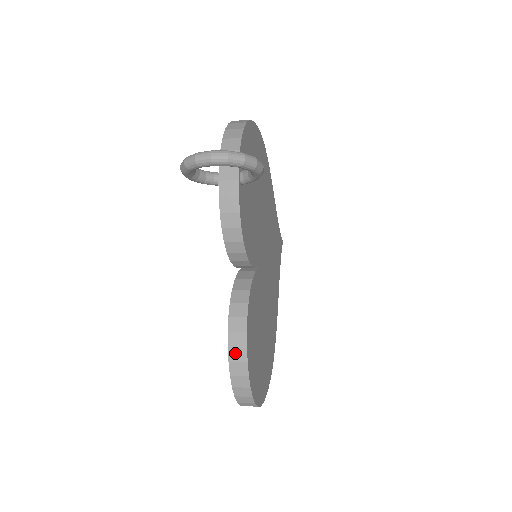
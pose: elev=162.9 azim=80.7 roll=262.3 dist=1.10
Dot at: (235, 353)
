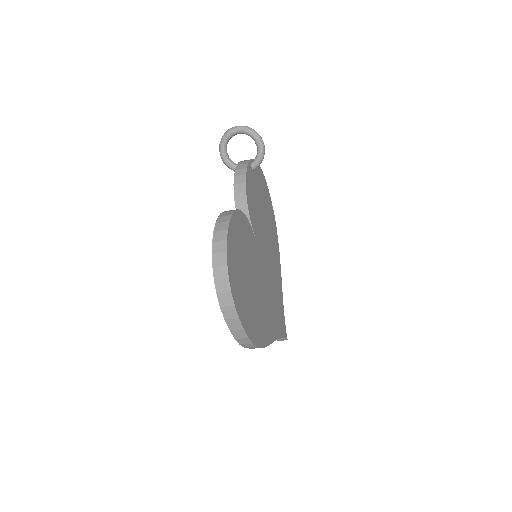
Dot at: (222, 219)
